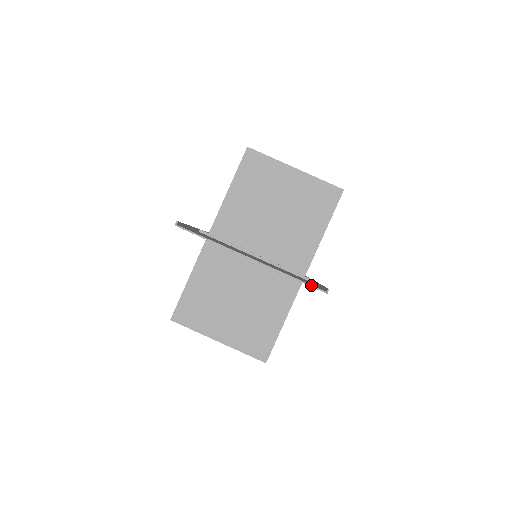
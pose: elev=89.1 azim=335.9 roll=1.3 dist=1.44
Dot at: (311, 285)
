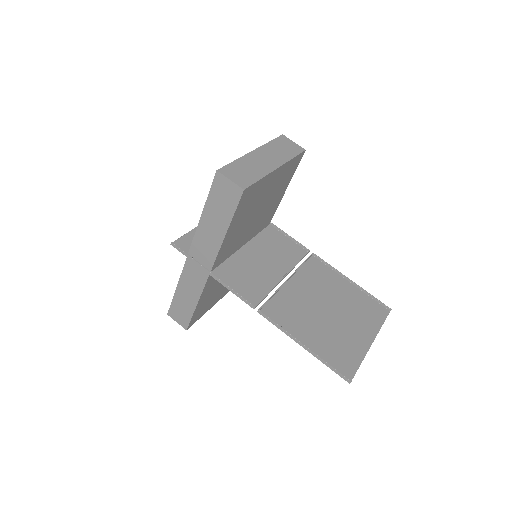
Dot at: occluded
